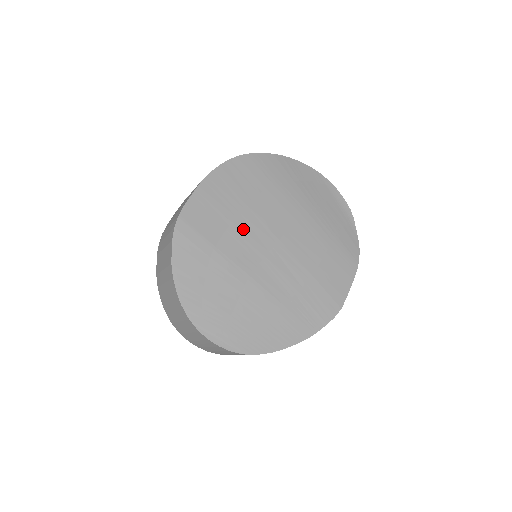
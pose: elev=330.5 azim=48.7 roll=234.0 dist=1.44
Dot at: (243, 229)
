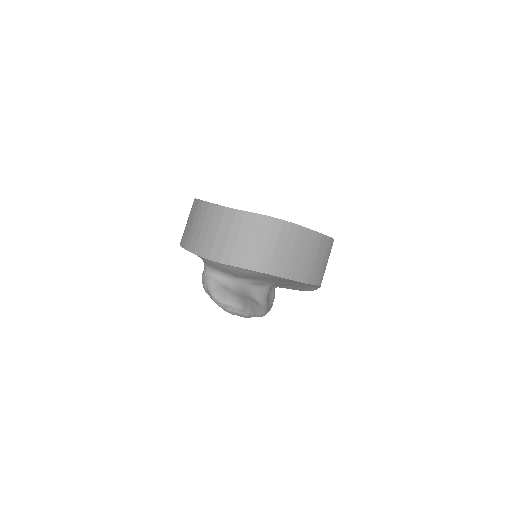
Dot at: occluded
